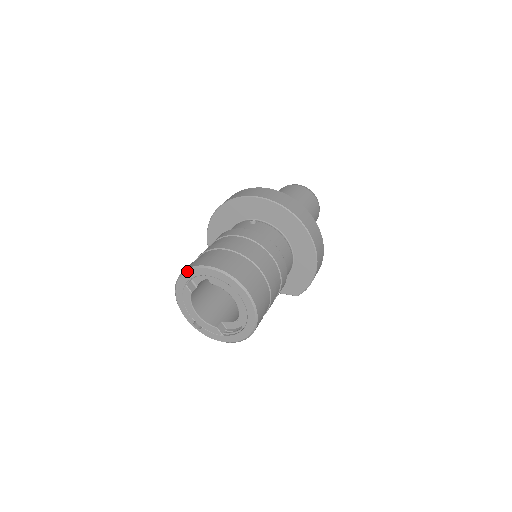
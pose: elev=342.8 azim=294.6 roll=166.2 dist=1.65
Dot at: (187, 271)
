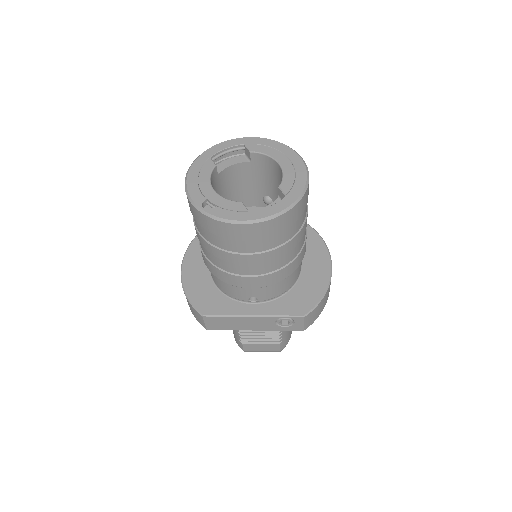
Dot at: (219, 143)
